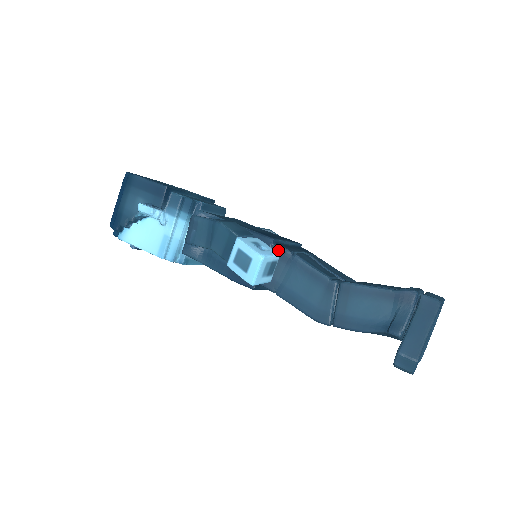
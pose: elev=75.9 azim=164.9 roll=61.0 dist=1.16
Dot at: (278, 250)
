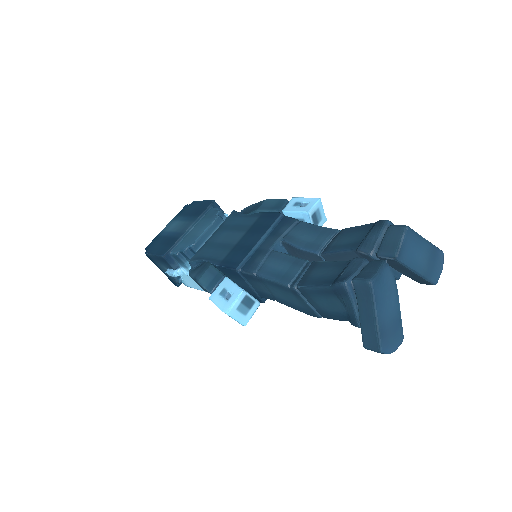
Dot at: (246, 275)
